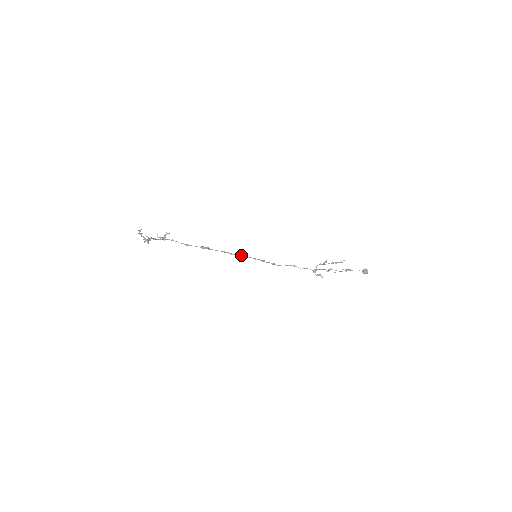
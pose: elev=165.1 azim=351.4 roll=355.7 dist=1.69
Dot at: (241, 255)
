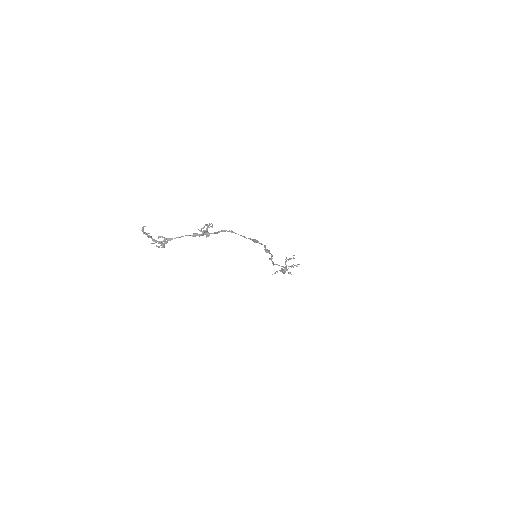
Dot at: occluded
